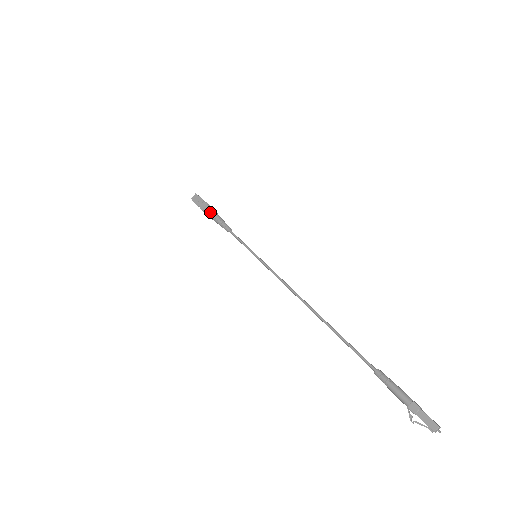
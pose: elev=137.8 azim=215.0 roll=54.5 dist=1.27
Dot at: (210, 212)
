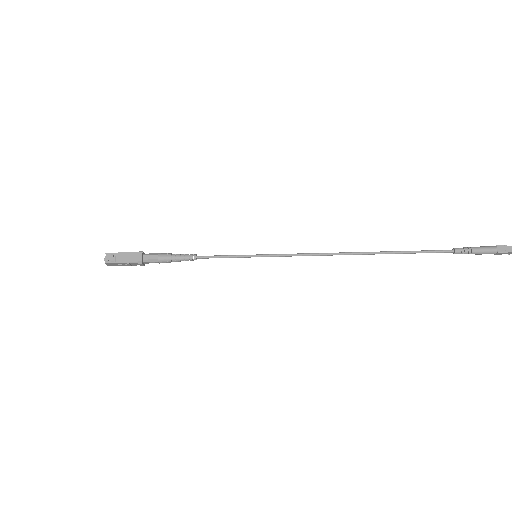
Dot at: occluded
